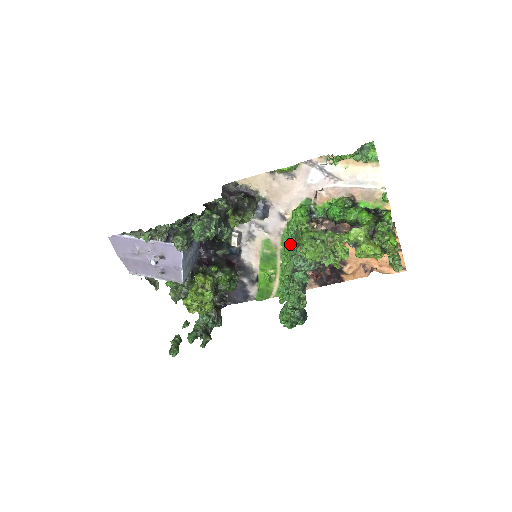
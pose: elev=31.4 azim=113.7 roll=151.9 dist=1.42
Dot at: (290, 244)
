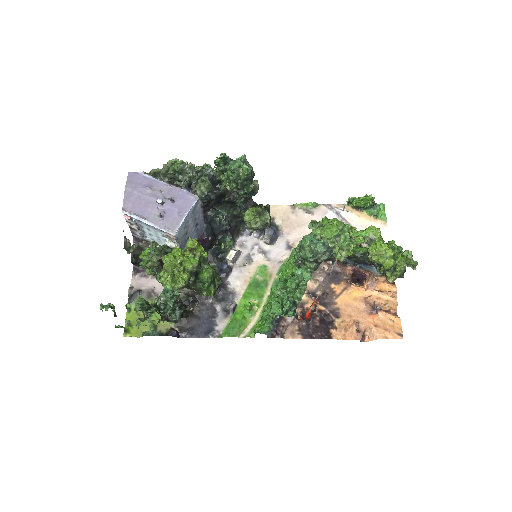
Dot at: occluded
